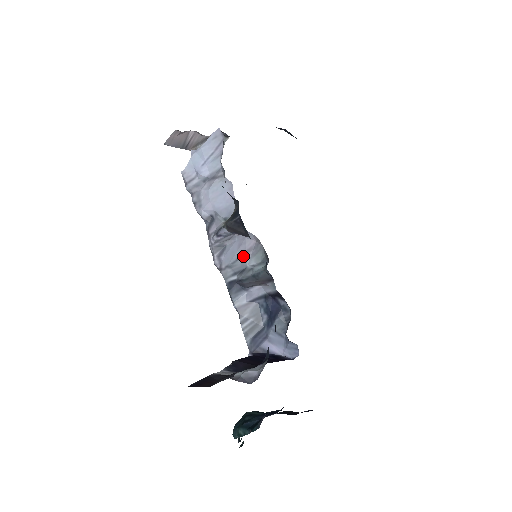
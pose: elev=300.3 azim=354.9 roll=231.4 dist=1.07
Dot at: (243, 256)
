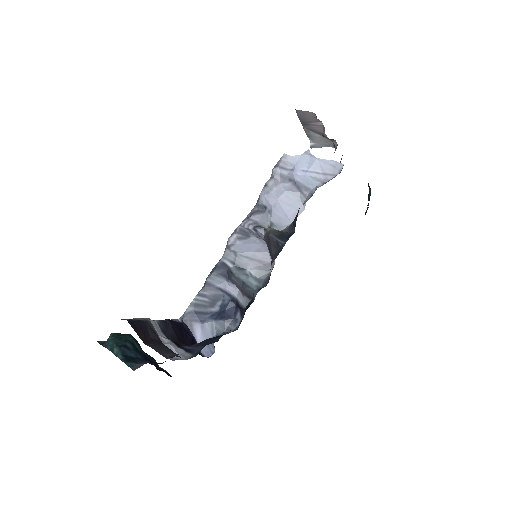
Dot at: (252, 260)
